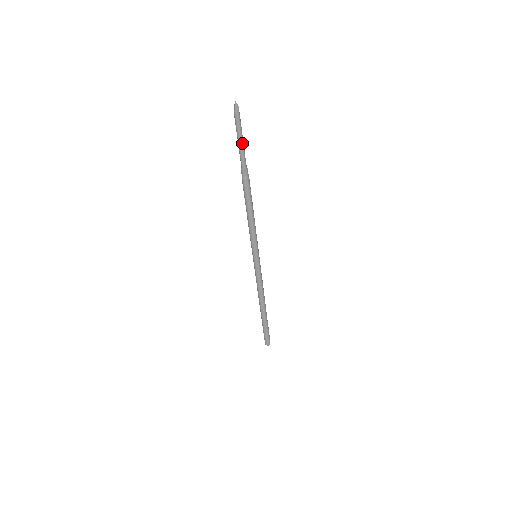
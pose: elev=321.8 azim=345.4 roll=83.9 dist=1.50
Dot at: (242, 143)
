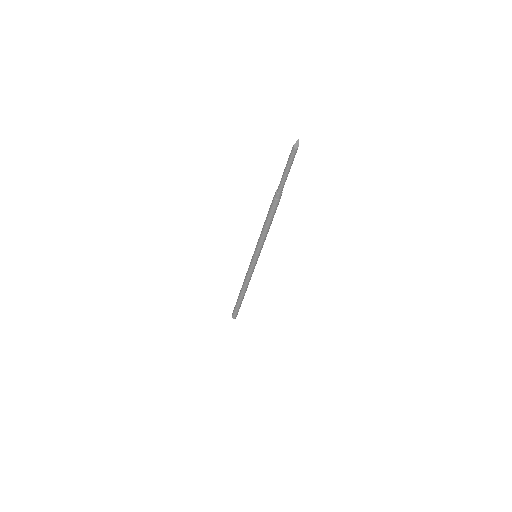
Dot at: (287, 173)
